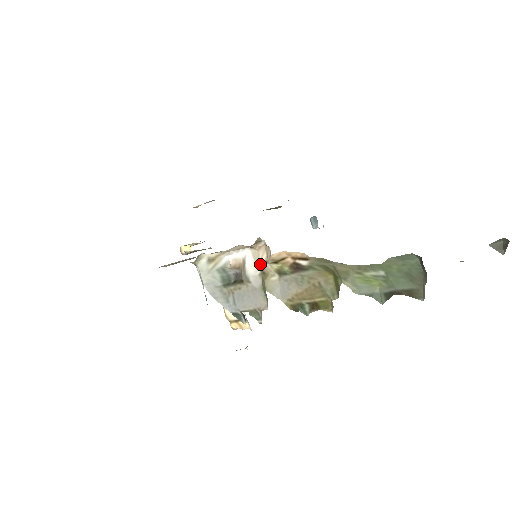
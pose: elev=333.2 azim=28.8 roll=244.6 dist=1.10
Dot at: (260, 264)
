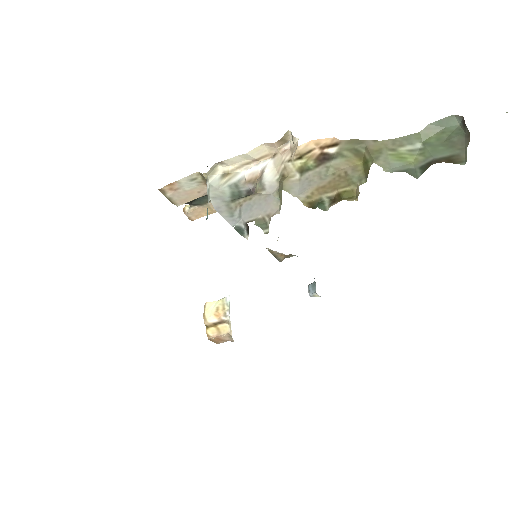
Dot at: (281, 166)
